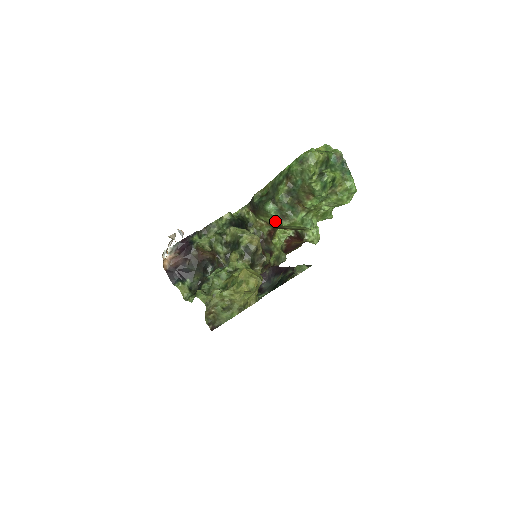
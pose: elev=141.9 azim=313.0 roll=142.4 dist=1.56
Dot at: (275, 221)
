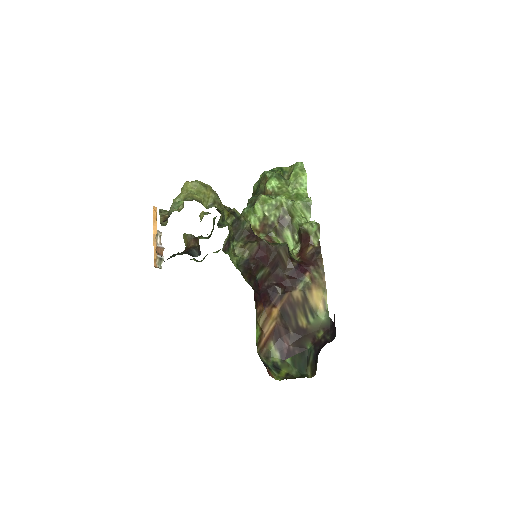
Dot at: (252, 213)
